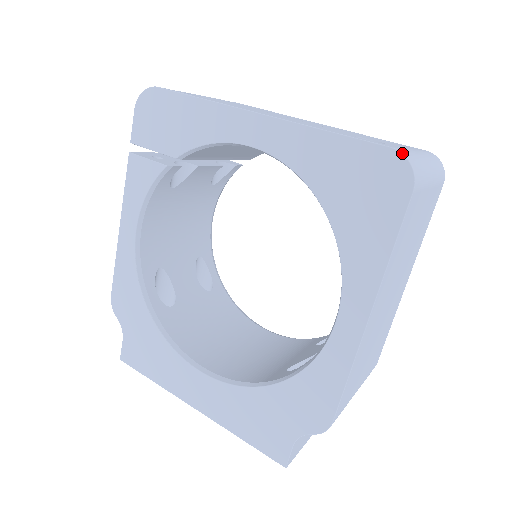
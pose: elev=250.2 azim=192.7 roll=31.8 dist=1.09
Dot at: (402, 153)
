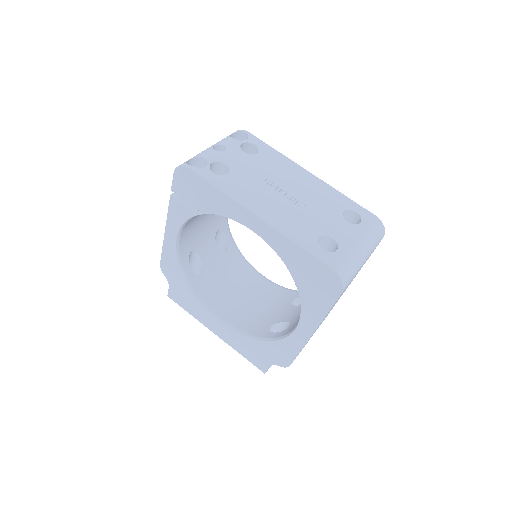
Dot at: (338, 275)
